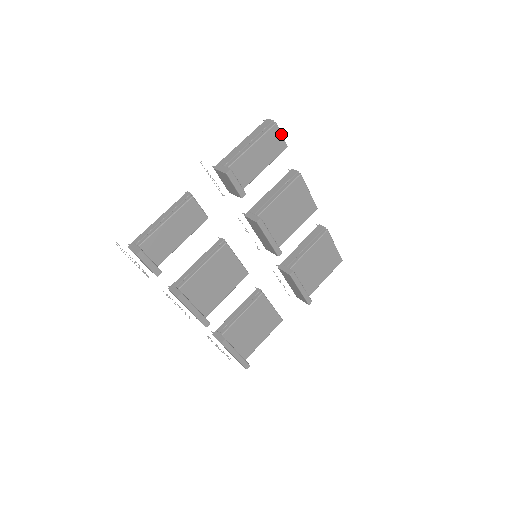
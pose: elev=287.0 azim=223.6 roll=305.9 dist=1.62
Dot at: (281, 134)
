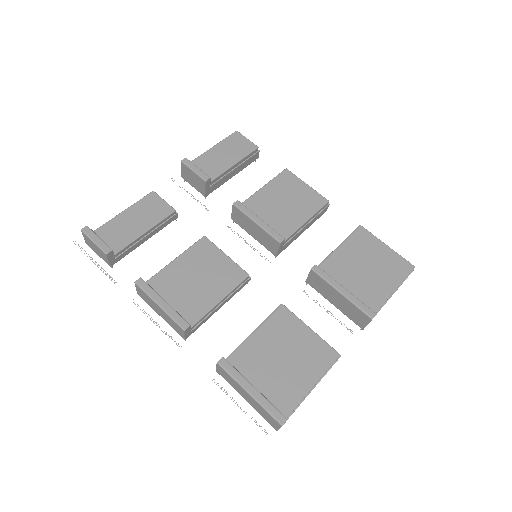
Dot at: (246, 138)
